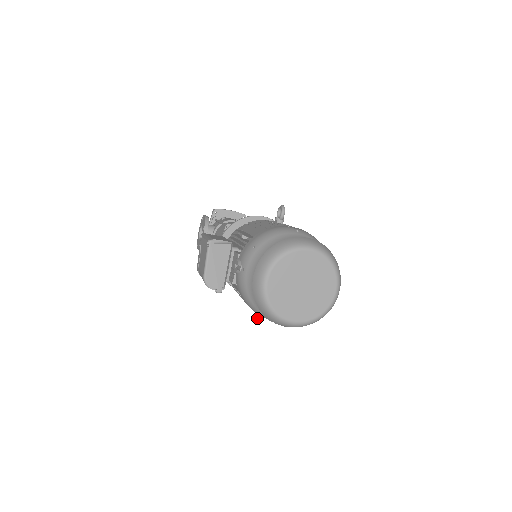
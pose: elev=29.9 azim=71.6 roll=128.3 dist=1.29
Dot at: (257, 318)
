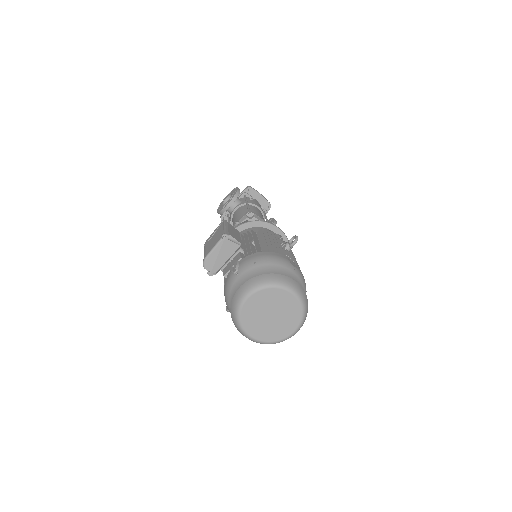
Dot at: occluded
